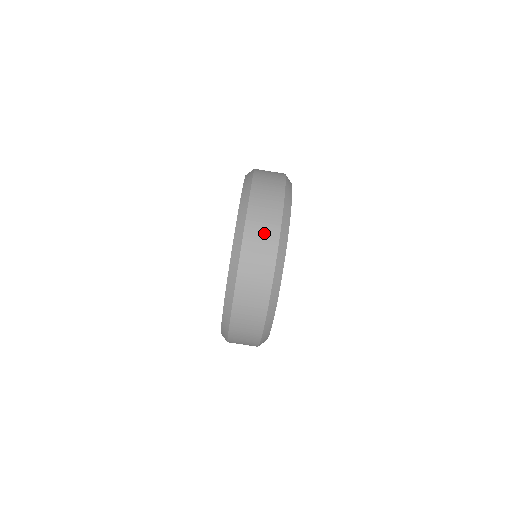
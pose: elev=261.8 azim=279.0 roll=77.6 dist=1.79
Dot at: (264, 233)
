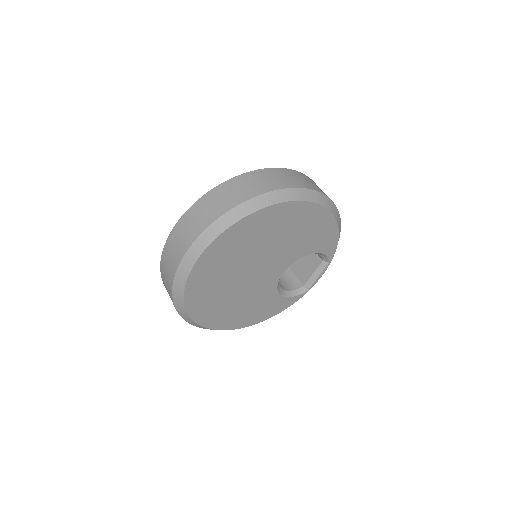
Dot at: occluded
